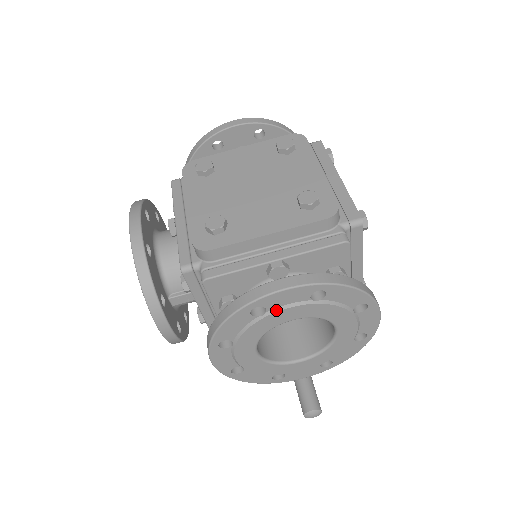
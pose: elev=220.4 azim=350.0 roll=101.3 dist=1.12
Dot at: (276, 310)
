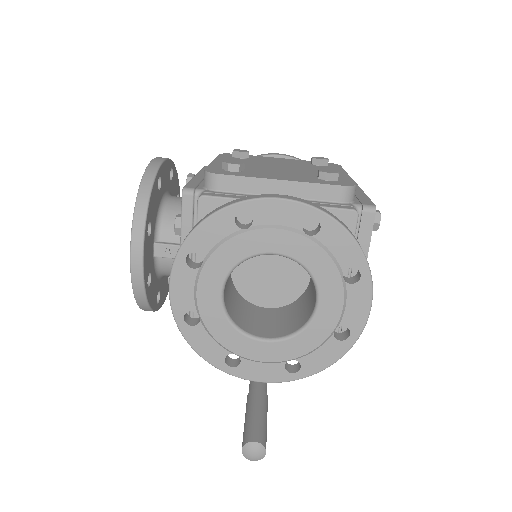
Dot at: (262, 227)
